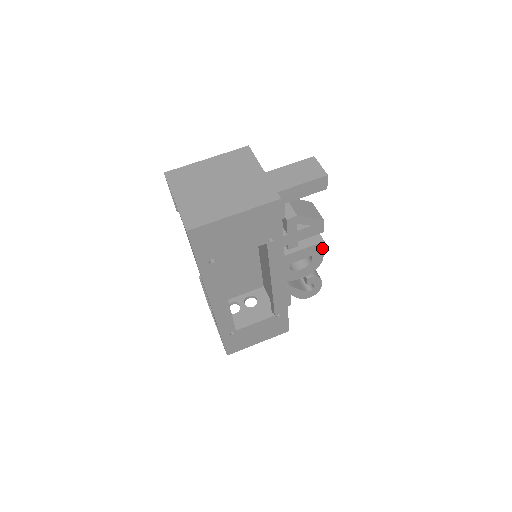
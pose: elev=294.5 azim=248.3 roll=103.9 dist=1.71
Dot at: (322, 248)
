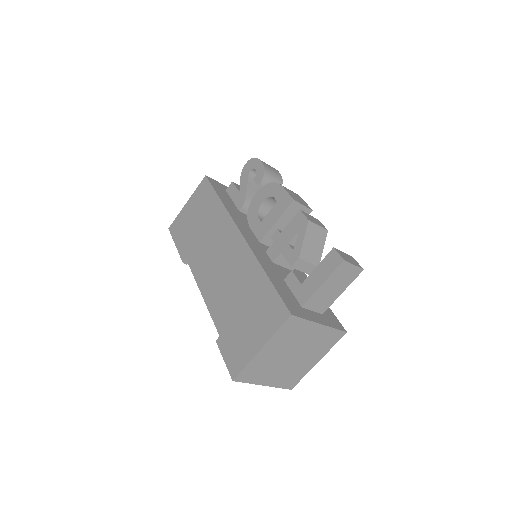
Dot at: occluded
